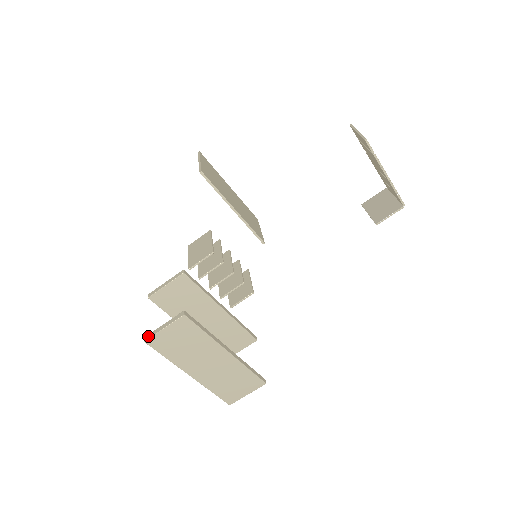
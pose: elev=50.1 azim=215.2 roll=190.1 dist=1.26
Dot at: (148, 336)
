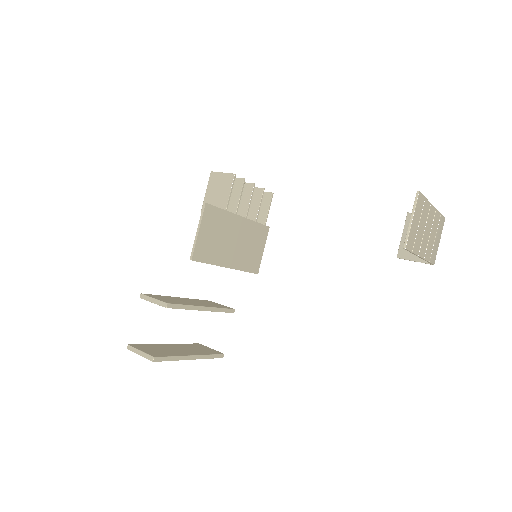
Dot at: (130, 348)
